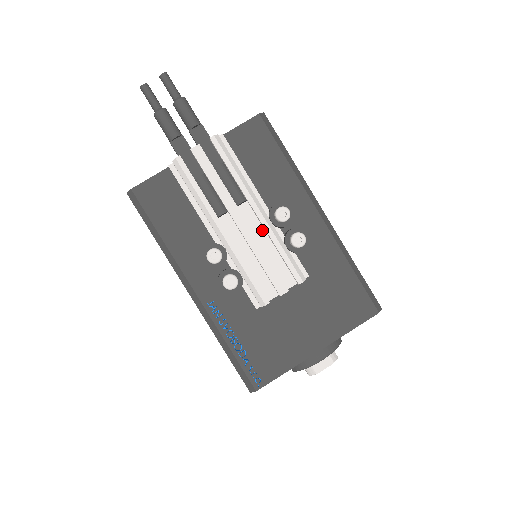
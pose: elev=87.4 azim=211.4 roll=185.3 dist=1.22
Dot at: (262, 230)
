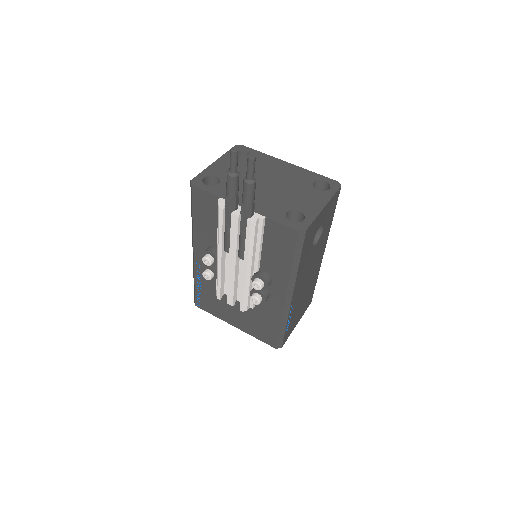
Dot at: occluded
